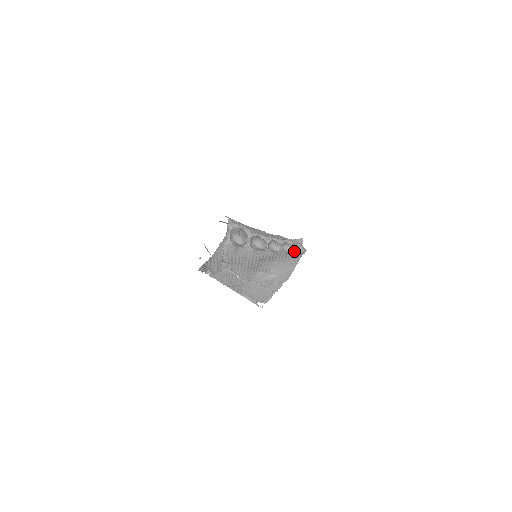
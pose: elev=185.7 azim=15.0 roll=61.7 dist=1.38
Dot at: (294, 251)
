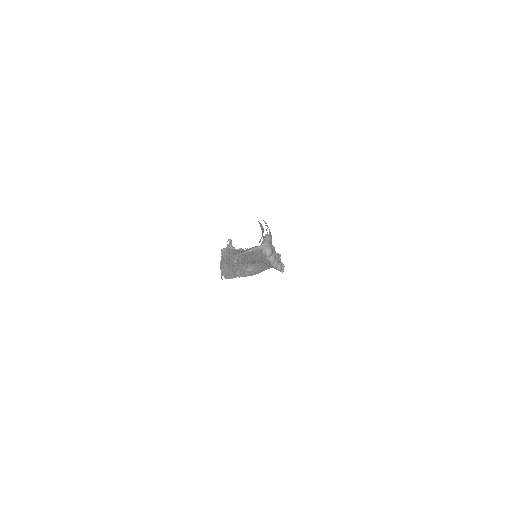
Dot at: occluded
